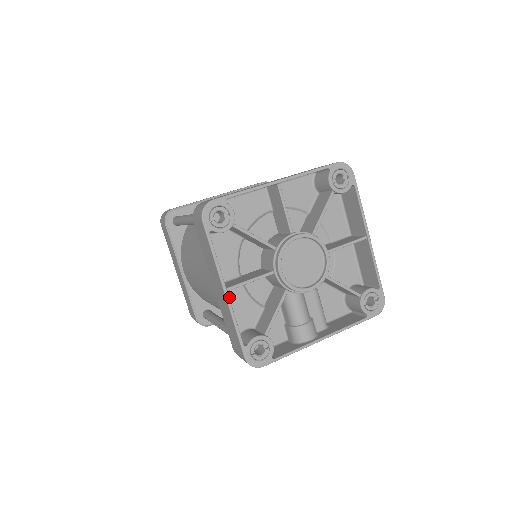
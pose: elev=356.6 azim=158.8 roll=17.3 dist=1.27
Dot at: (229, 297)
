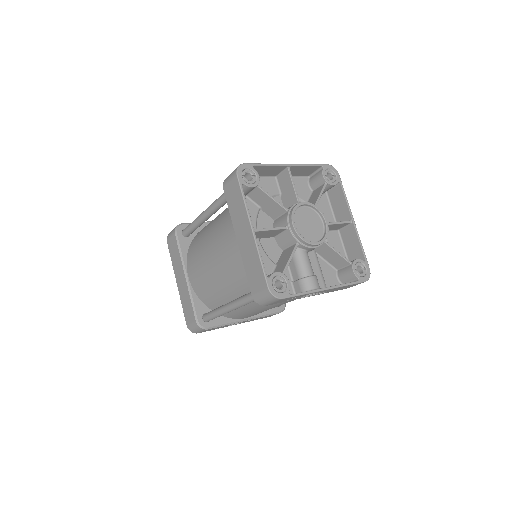
Dot at: occluded
